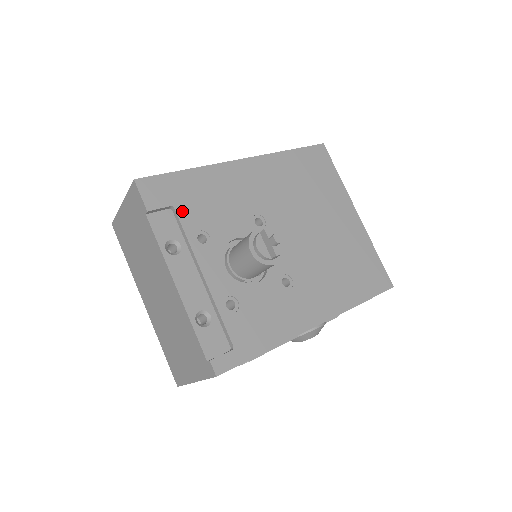
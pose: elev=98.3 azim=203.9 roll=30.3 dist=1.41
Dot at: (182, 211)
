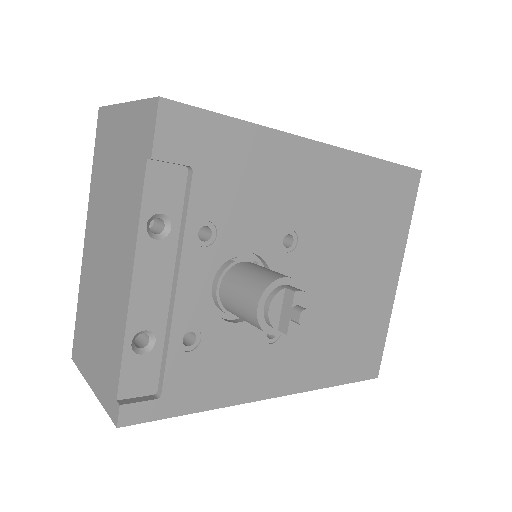
Dot at: (201, 181)
